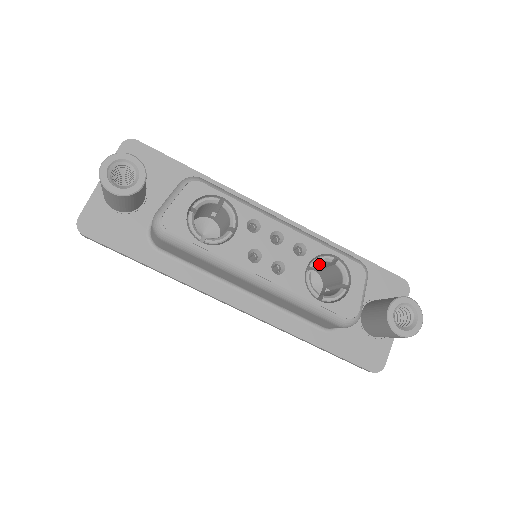
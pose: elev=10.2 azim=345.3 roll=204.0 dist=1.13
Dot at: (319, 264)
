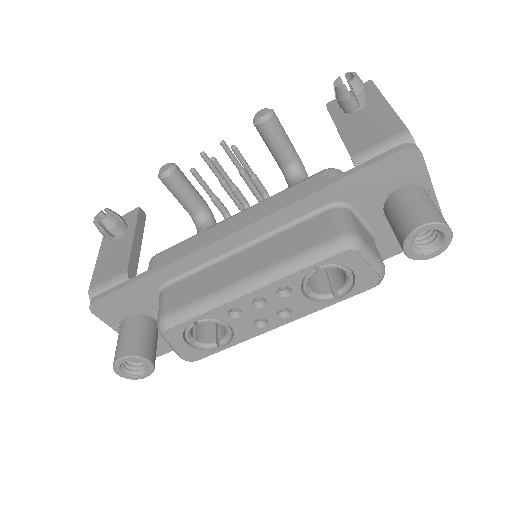
Dot at: occluded
